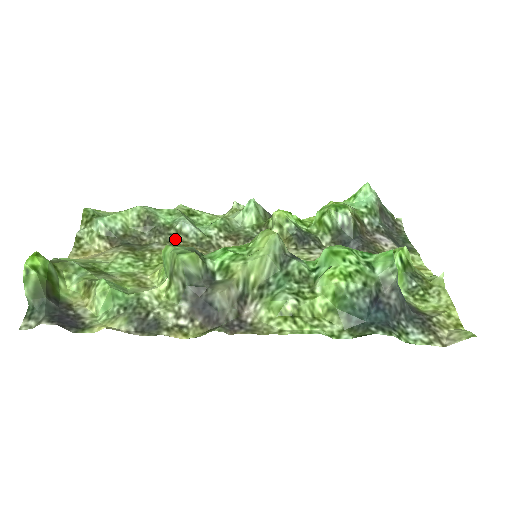
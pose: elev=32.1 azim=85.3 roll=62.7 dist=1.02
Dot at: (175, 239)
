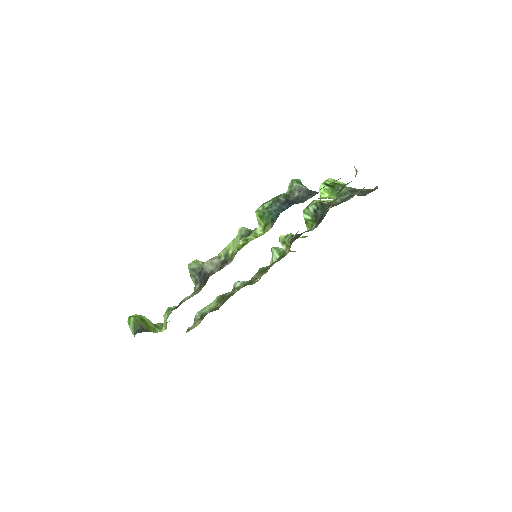
Dot at: (233, 294)
